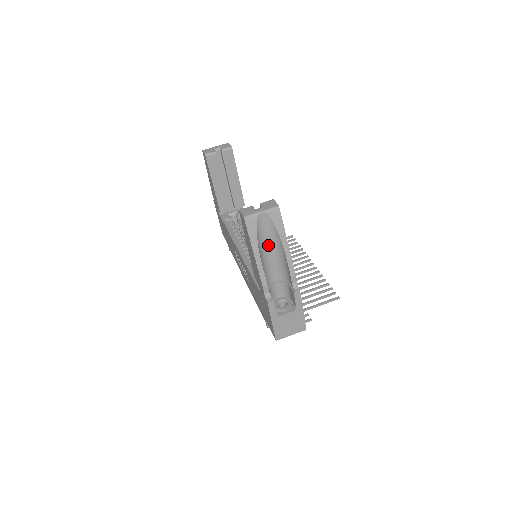
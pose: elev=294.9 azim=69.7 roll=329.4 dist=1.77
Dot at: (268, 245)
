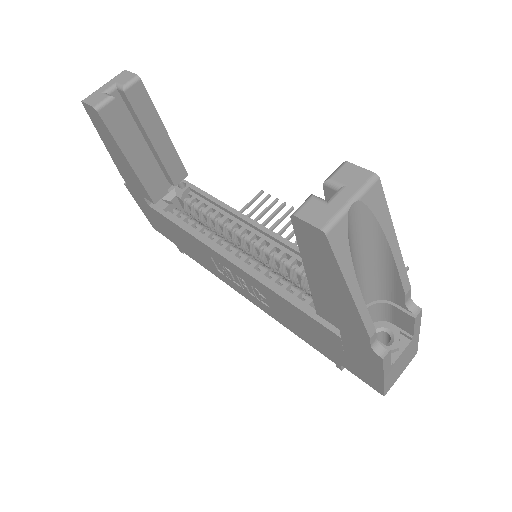
Dot at: (357, 258)
